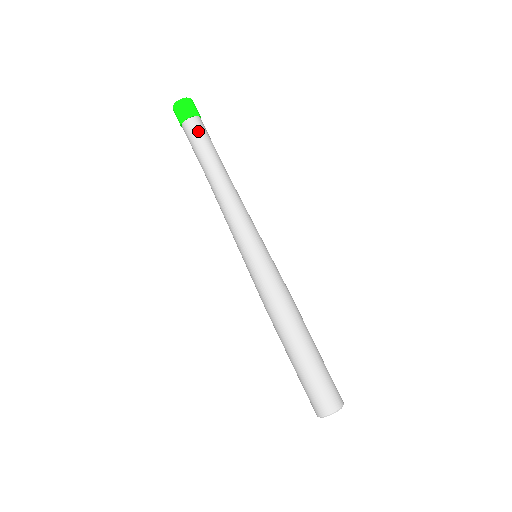
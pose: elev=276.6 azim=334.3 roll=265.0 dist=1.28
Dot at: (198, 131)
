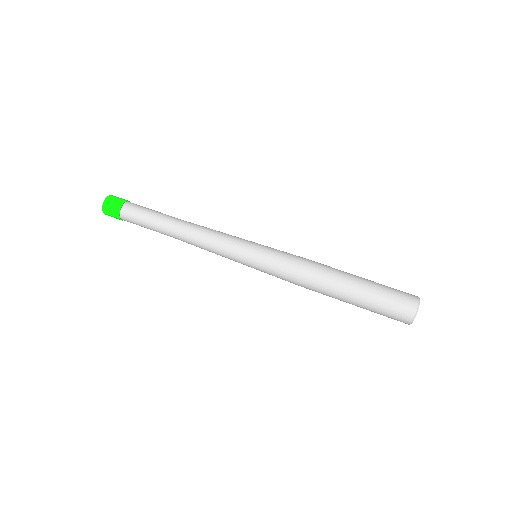
Dot at: (133, 216)
